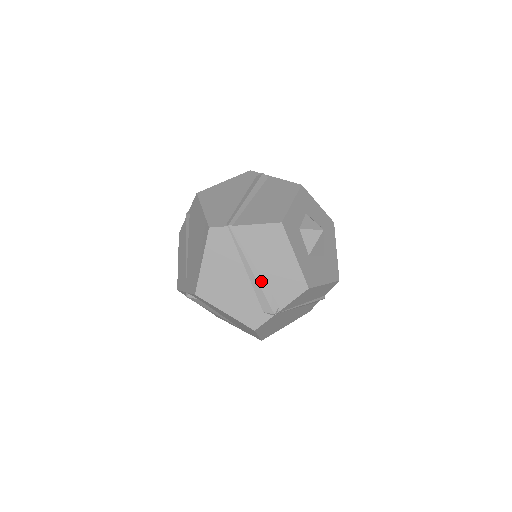
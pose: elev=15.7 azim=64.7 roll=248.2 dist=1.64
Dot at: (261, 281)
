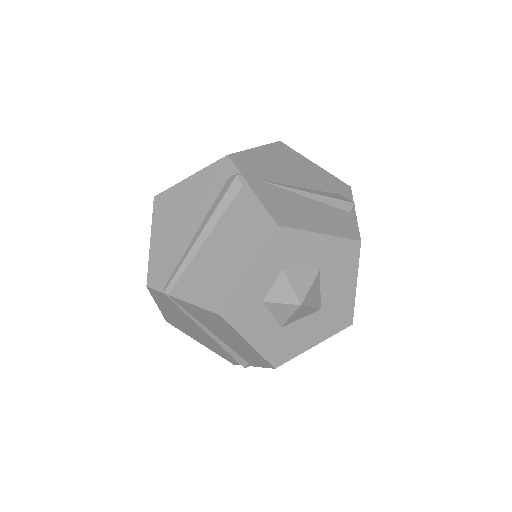
Dot at: (221, 343)
